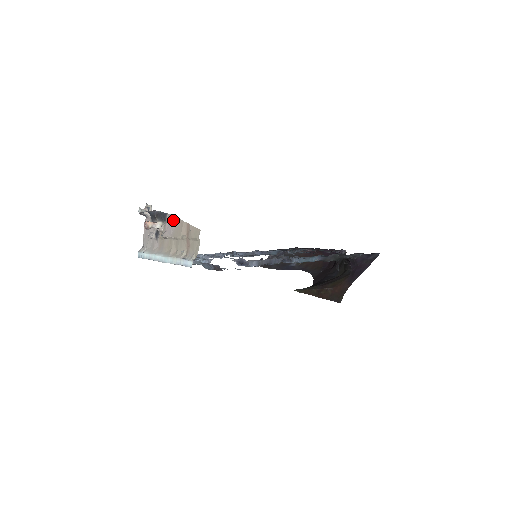
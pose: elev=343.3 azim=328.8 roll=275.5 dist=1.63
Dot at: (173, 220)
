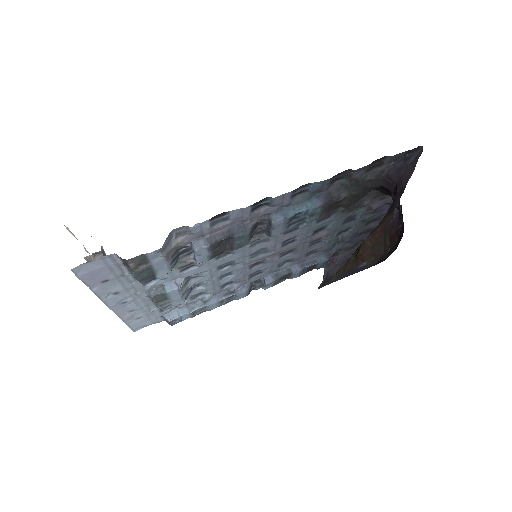
Dot at: occluded
